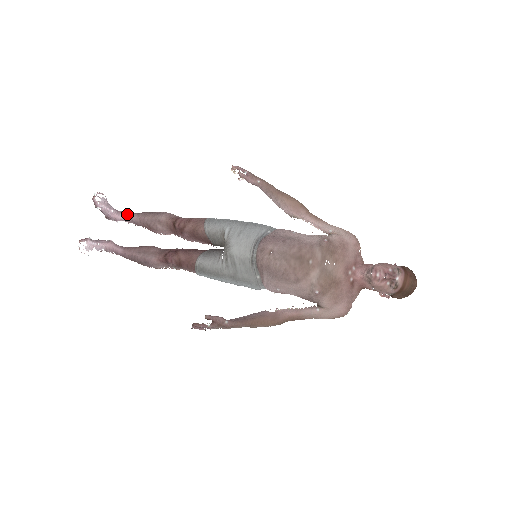
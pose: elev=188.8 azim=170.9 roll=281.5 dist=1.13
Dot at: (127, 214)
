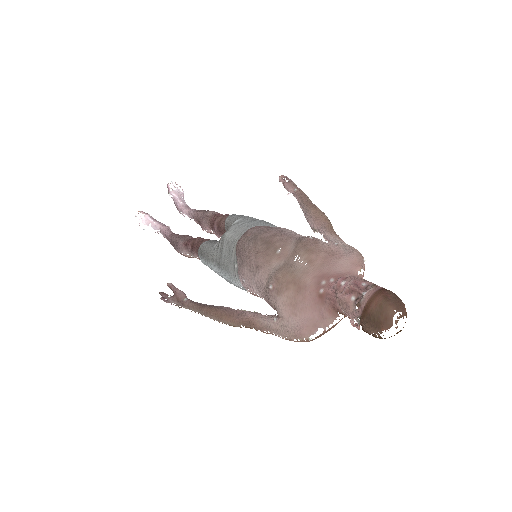
Dot at: (191, 209)
